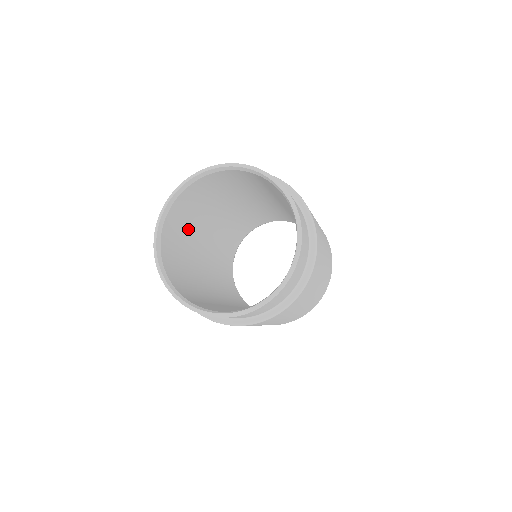
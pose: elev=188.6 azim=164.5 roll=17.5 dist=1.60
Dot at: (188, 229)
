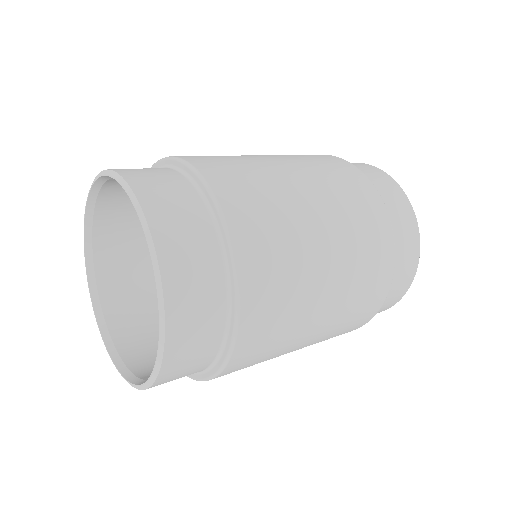
Dot at: occluded
